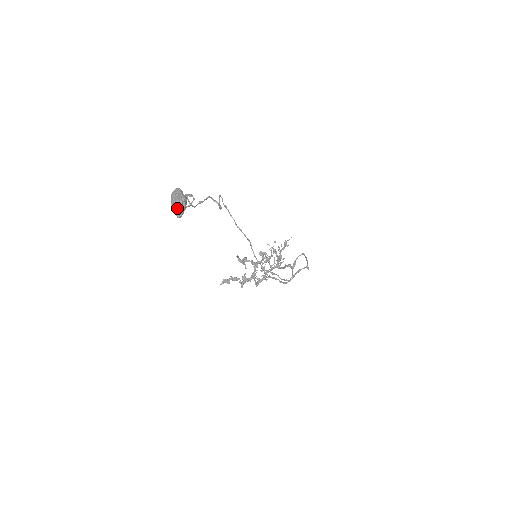
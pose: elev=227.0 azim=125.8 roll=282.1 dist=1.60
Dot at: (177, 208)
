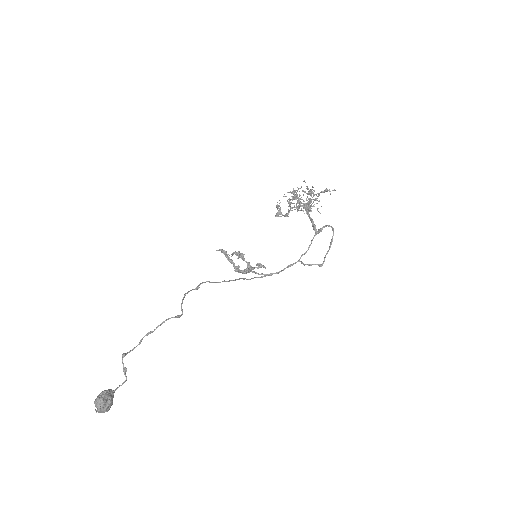
Dot at: occluded
